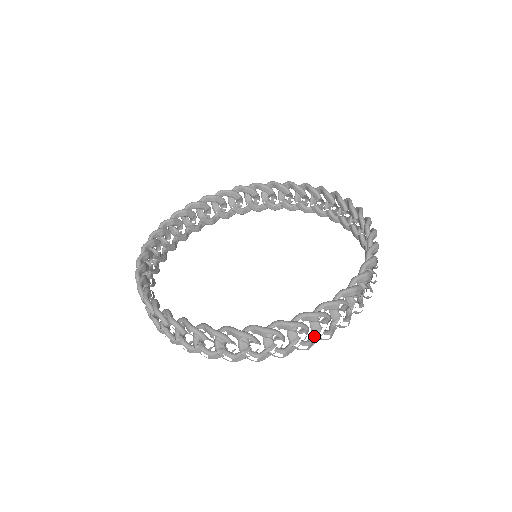
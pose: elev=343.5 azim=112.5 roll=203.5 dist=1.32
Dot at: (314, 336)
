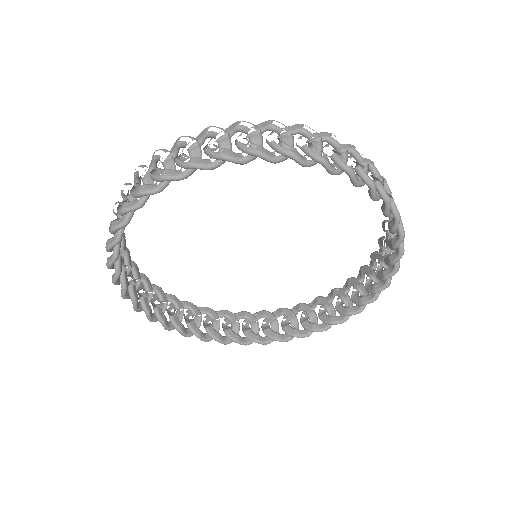
Dot at: occluded
